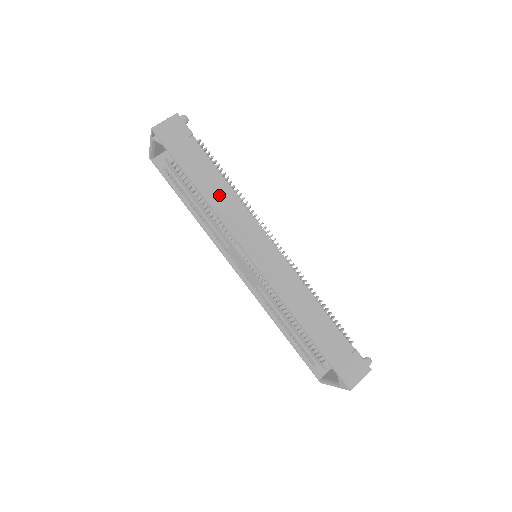
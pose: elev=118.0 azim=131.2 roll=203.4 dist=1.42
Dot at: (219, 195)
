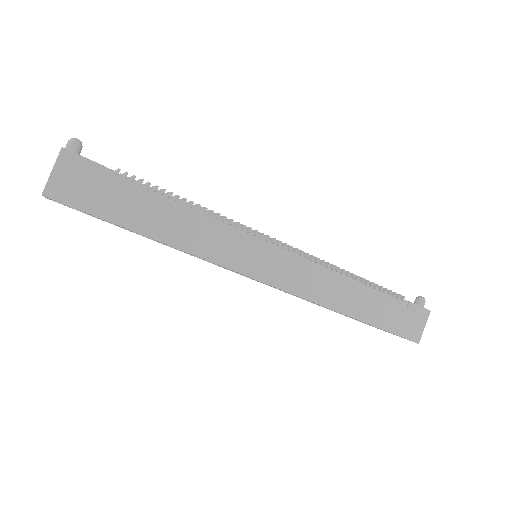
Dot at: (187, 230)
